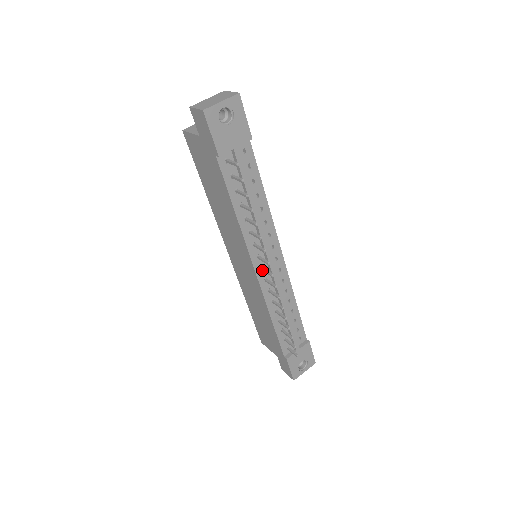
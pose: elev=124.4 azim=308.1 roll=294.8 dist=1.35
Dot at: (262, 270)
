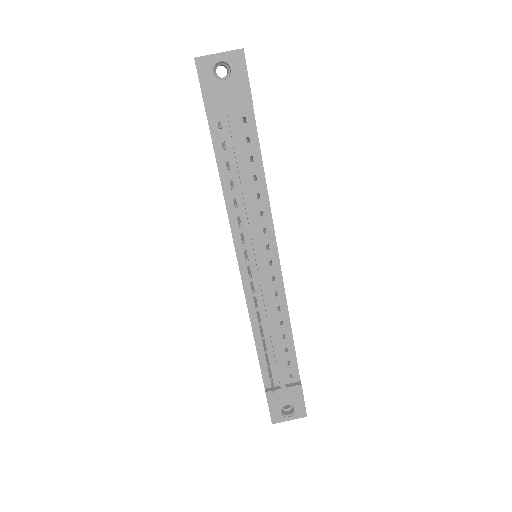
Dot at: (247, 269)
